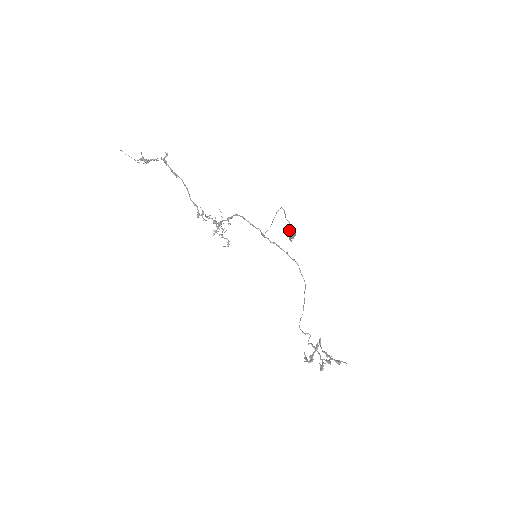
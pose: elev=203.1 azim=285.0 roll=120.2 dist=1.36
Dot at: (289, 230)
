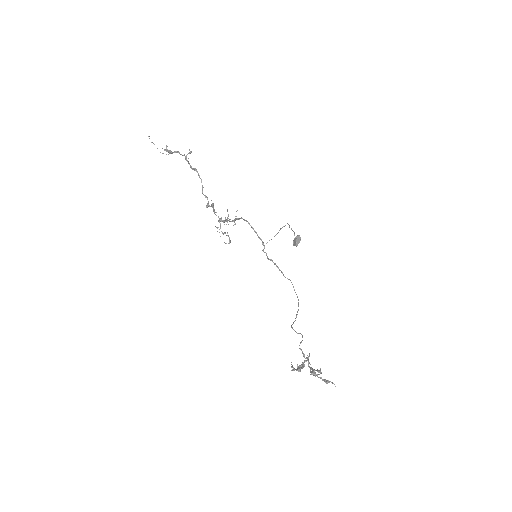
Dot at: occluded
